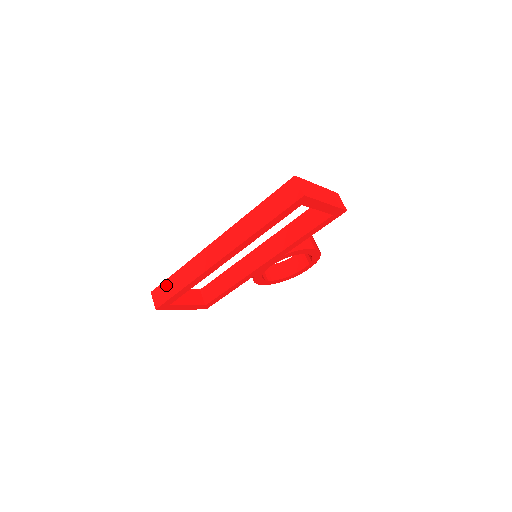
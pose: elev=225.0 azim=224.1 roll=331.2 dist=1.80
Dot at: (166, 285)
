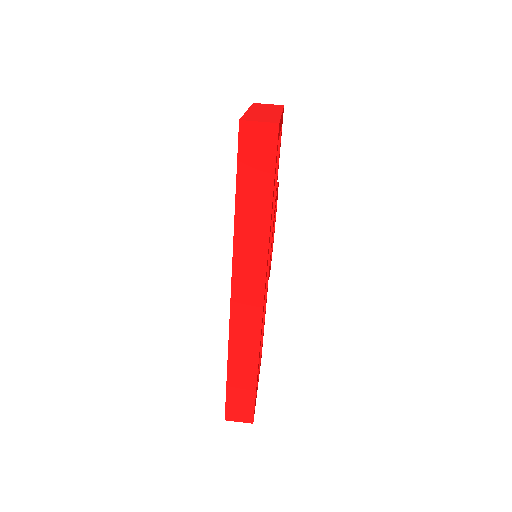
Dot at: (233, 394)
